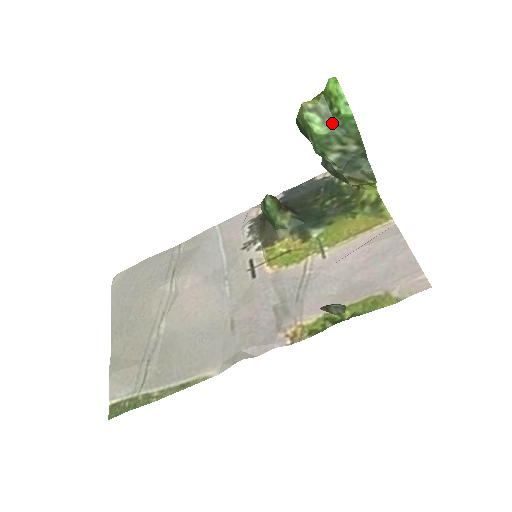
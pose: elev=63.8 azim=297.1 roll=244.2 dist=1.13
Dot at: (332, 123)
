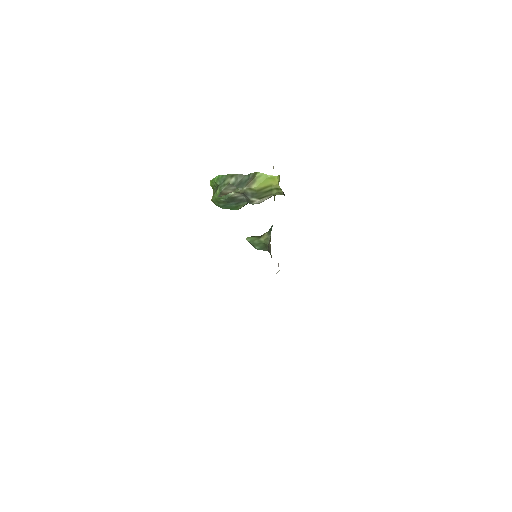
Dot at: (218, 187)
